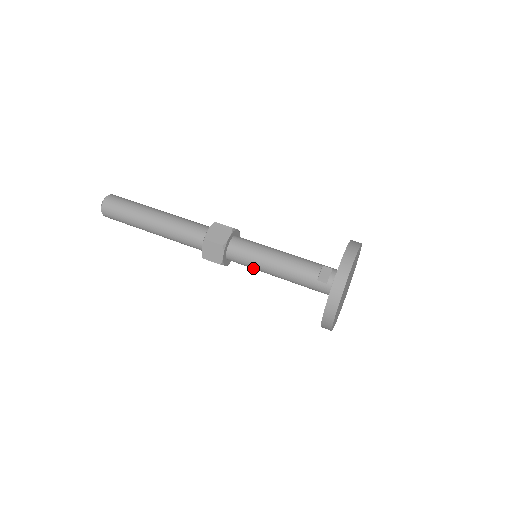
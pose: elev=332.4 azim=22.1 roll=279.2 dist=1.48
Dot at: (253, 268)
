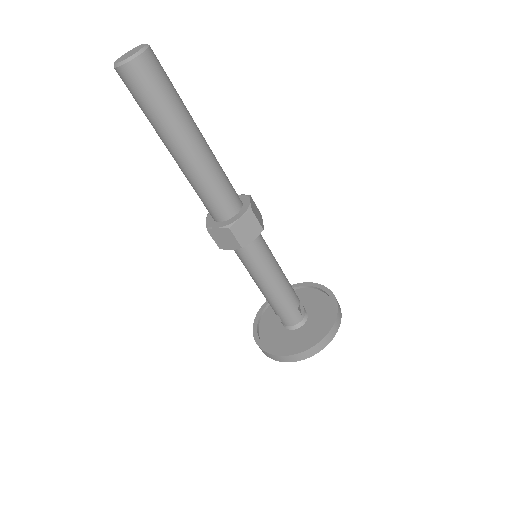
Dot at: (255, 268)
